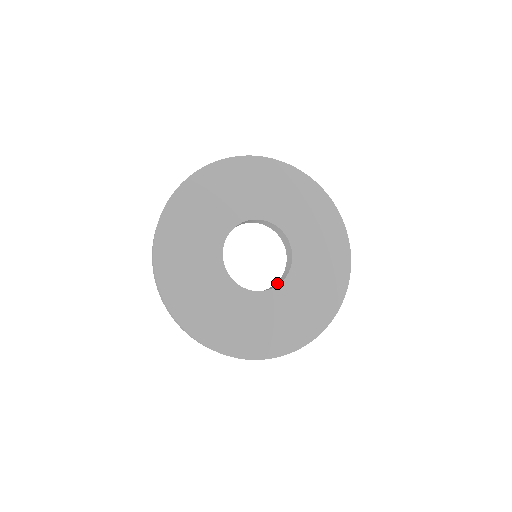
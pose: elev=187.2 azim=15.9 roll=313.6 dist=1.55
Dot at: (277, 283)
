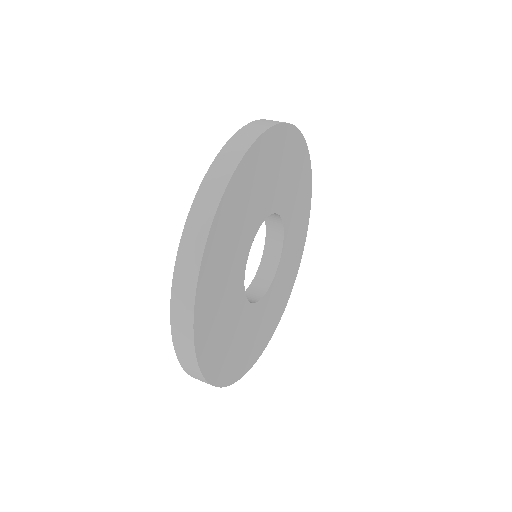
Dot at: (272, 242)
